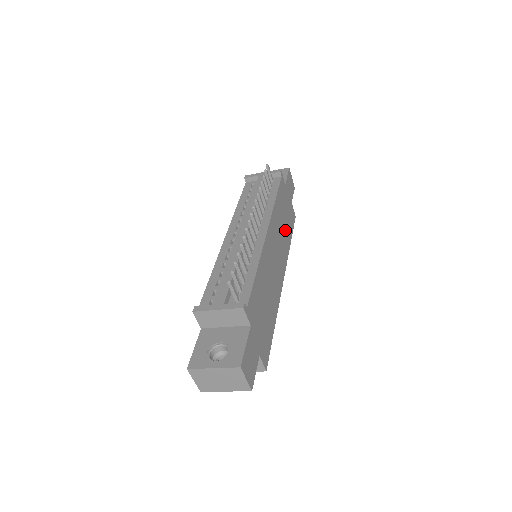
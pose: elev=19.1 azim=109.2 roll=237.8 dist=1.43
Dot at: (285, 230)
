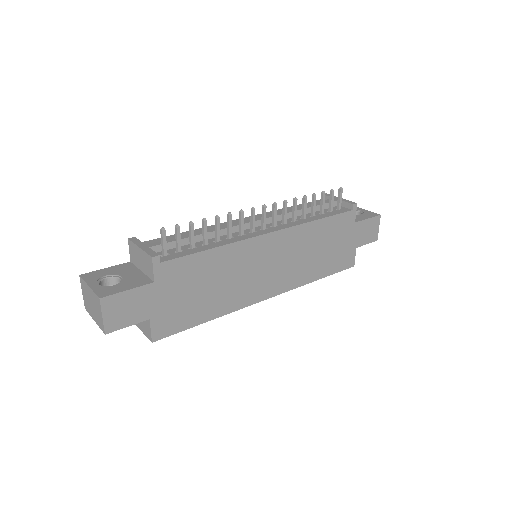
Dot at: (315, 260)
